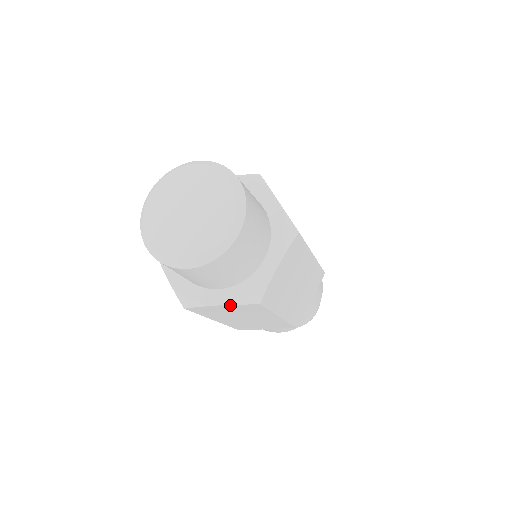
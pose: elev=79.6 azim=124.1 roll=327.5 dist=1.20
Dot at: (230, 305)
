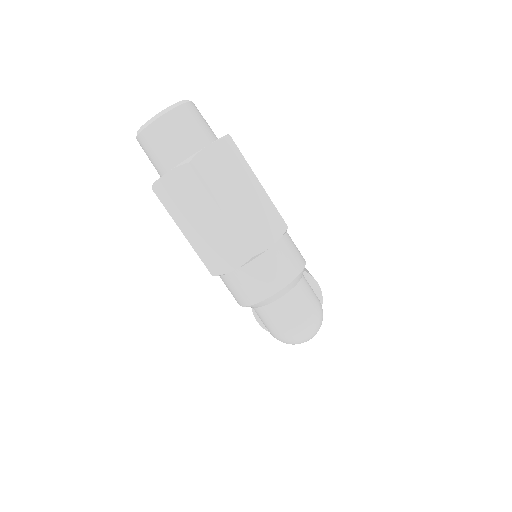
Dot at: (174, 171)
